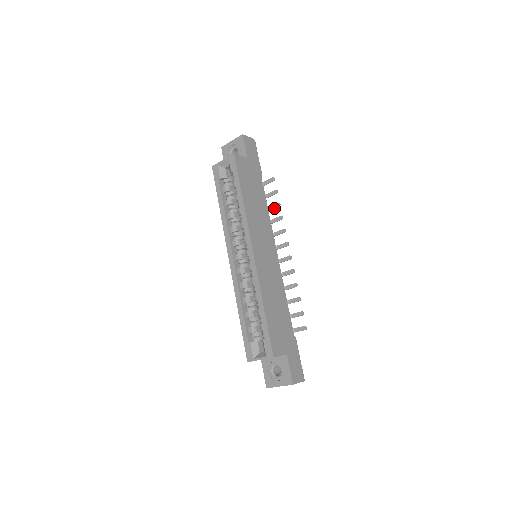
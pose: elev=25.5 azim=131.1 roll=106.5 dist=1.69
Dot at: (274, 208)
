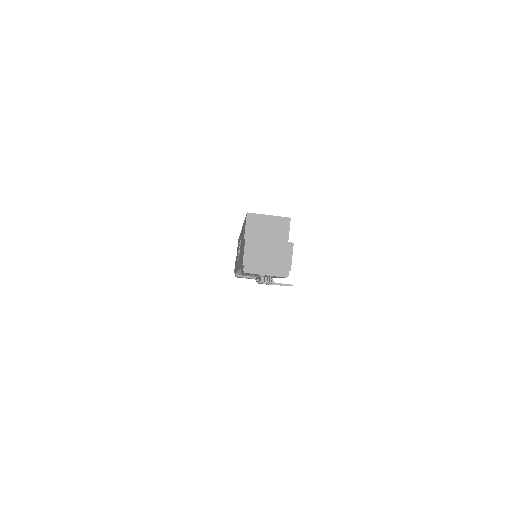
Dot at: occluded
